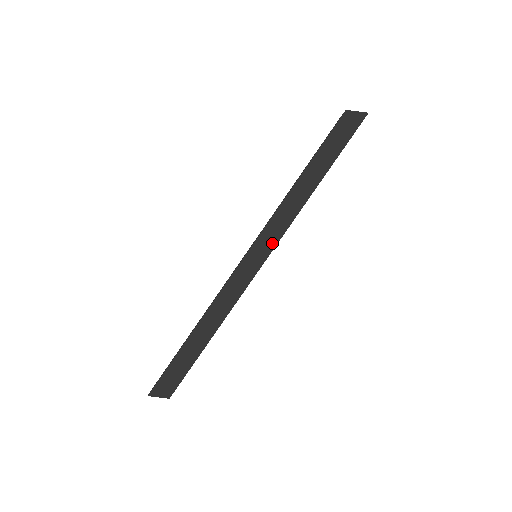
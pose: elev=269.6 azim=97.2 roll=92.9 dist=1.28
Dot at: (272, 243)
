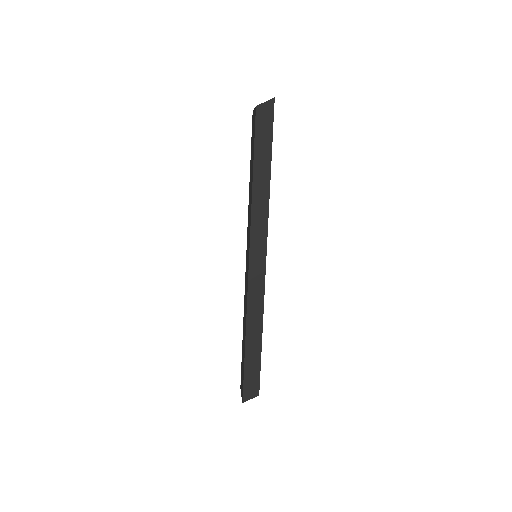
Dot at: (263, 241)
